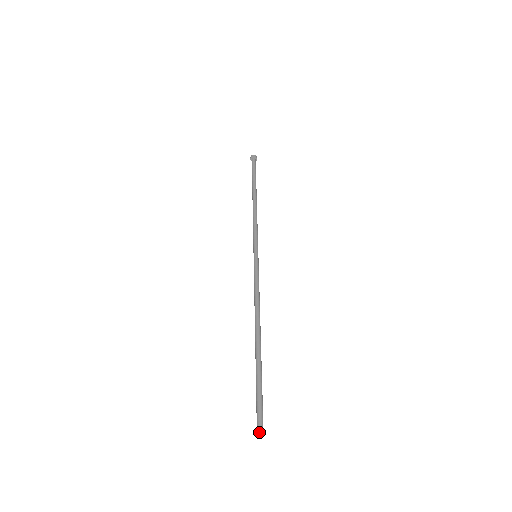
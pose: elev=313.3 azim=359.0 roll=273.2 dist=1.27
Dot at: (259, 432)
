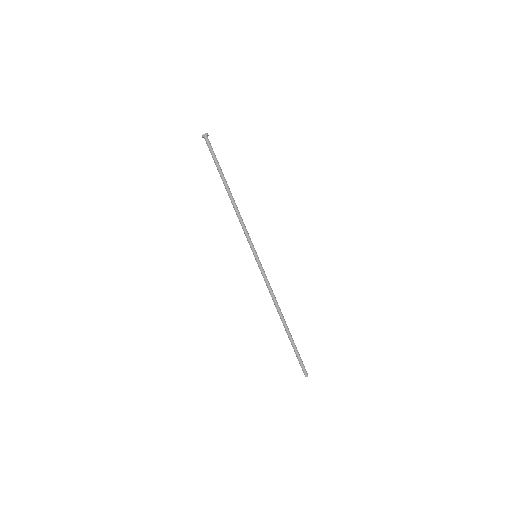
Dot at: (307, 376)
